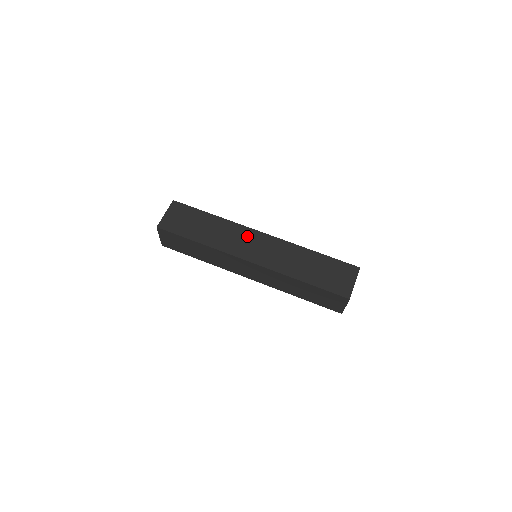
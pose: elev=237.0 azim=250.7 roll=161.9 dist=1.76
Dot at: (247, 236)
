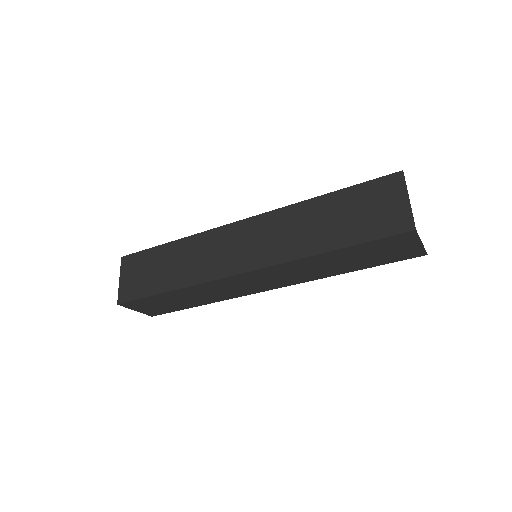
Dot at: (223, 240)
